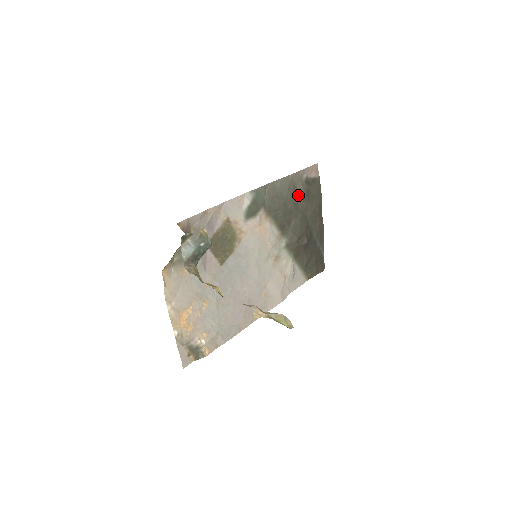
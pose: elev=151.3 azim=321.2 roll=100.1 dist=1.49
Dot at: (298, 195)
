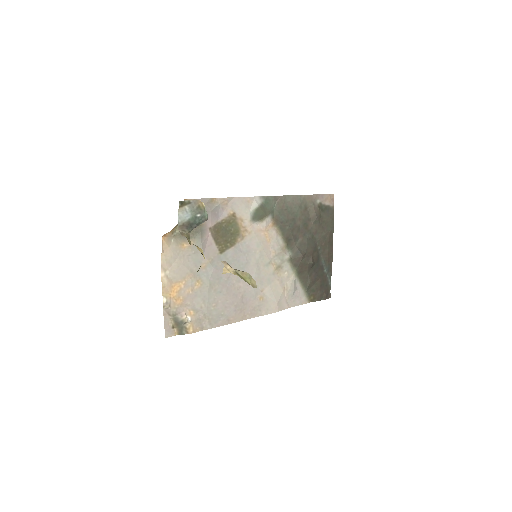
Dot at: (309, 216)
